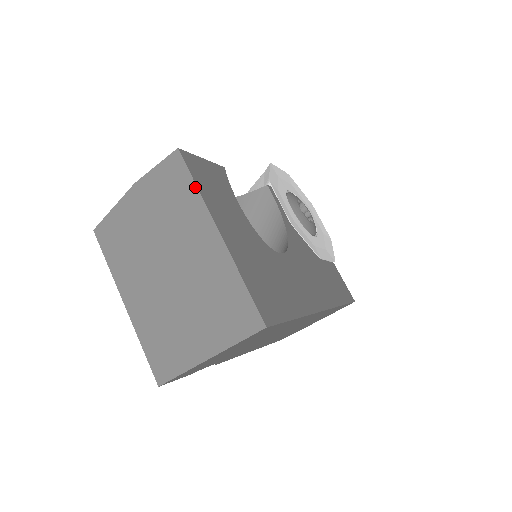
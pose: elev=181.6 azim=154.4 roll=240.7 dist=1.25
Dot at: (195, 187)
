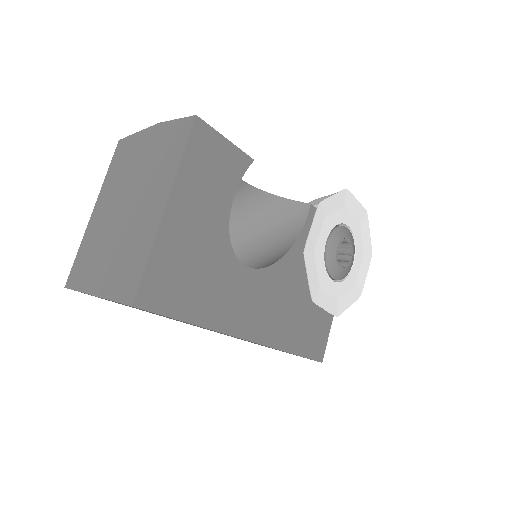
Dot at: (181, 156)
